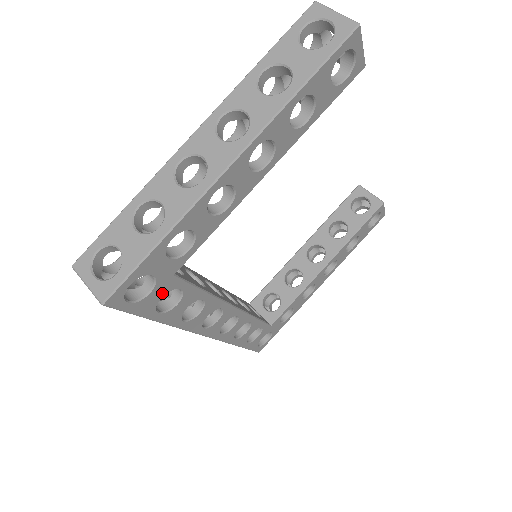
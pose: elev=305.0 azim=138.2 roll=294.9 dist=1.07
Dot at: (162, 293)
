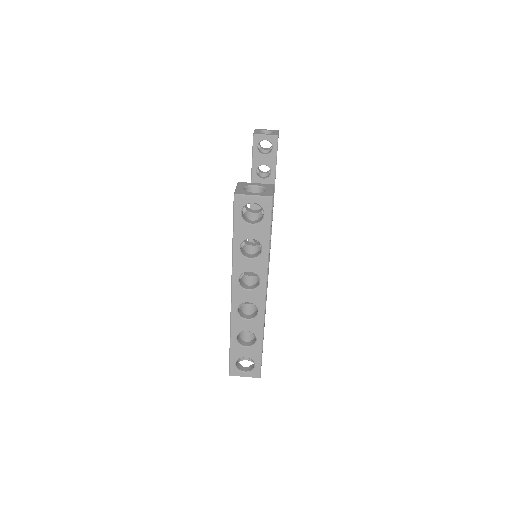
Dot at: occluded
